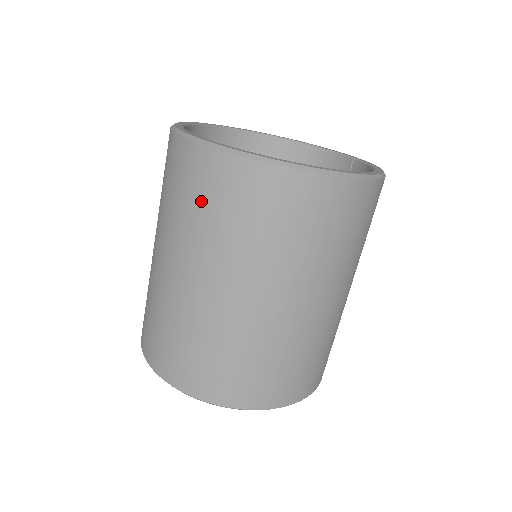
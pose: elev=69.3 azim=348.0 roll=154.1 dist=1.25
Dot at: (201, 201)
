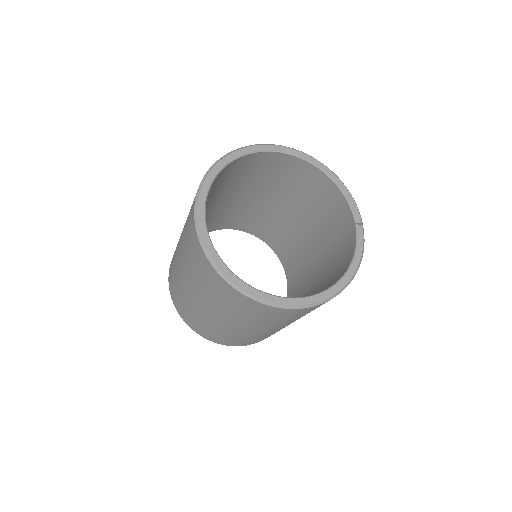
Dot at: (201, 275)
